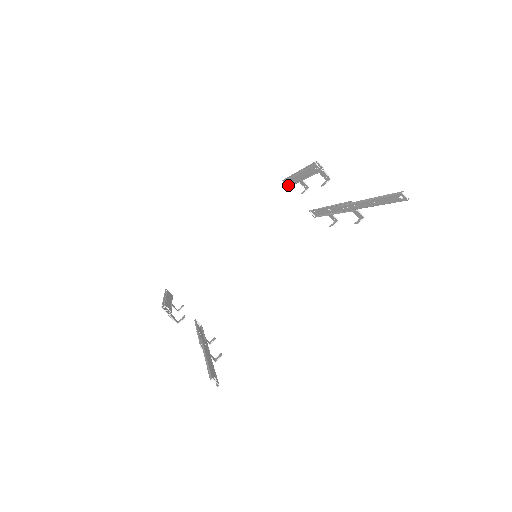
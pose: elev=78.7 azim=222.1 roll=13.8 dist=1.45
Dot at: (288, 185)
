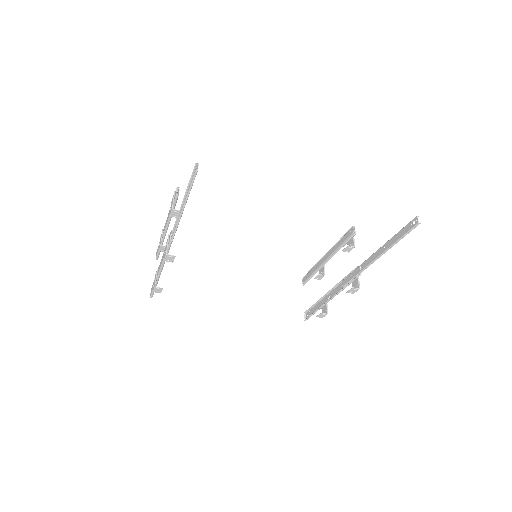
Dot at: (306, 280)
